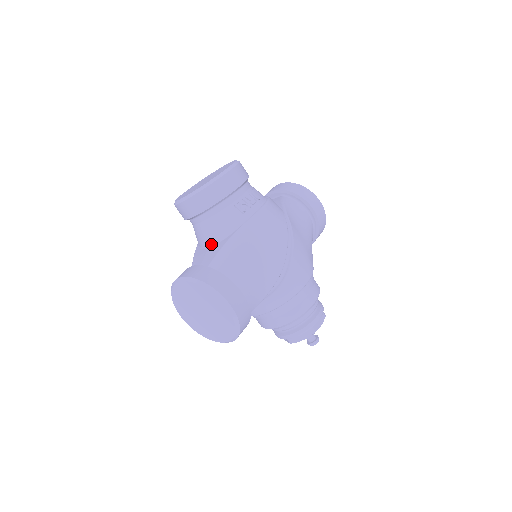
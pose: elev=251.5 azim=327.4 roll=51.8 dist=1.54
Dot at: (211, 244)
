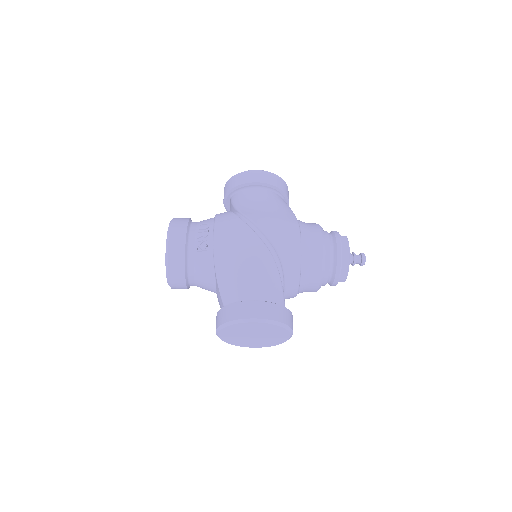
Dot at: (215, 288)
